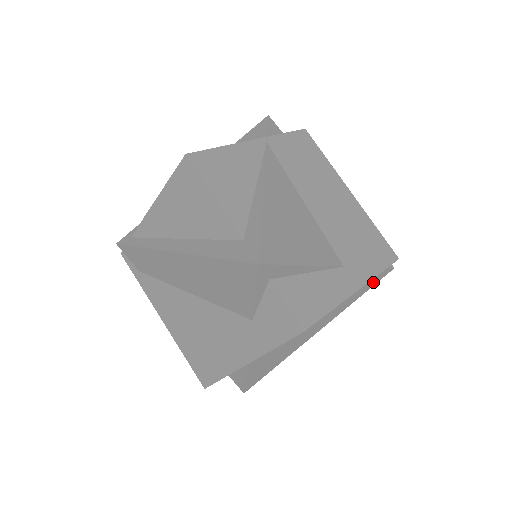
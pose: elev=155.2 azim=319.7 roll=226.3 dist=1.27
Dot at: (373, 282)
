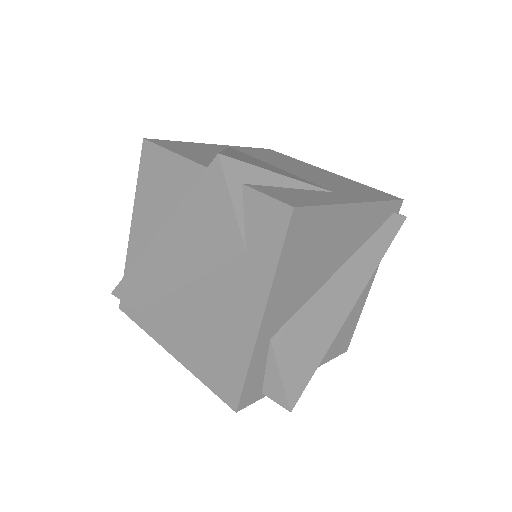
Dot at: (389, 234)
